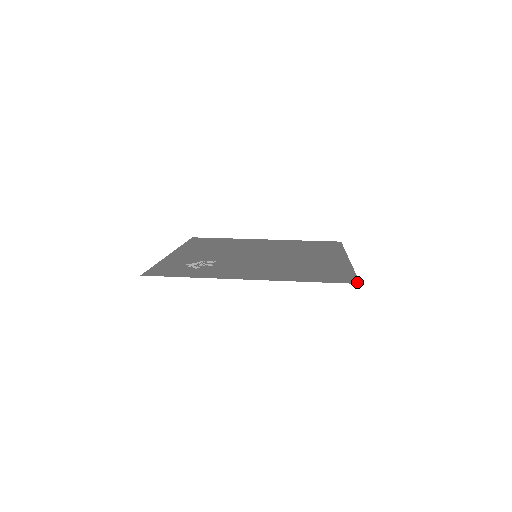
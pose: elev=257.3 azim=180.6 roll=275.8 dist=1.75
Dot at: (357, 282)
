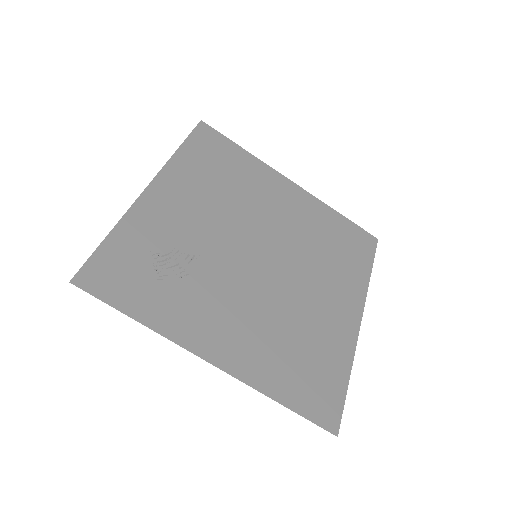
Dot at: (336, 429)
